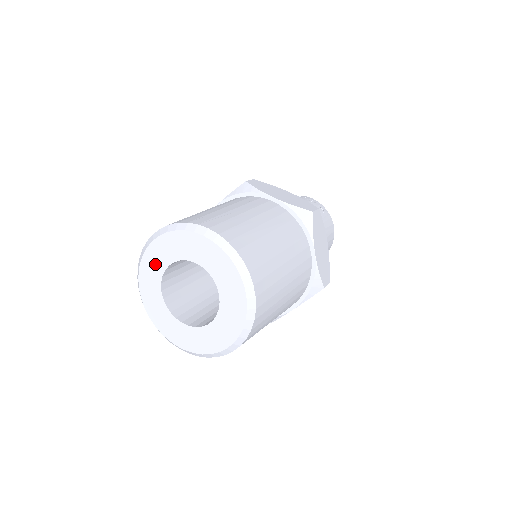
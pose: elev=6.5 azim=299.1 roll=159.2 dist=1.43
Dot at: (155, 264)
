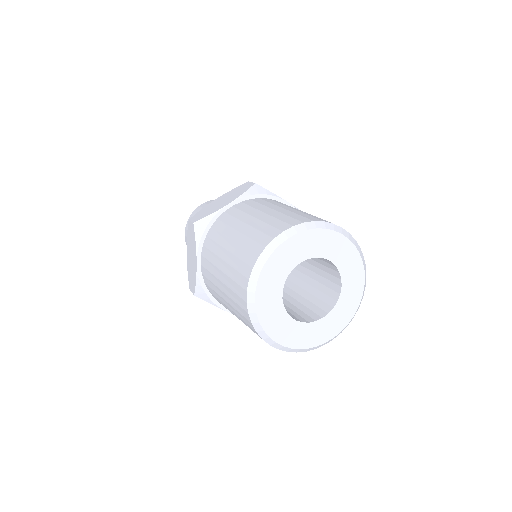
Dot at: (284, 263)
